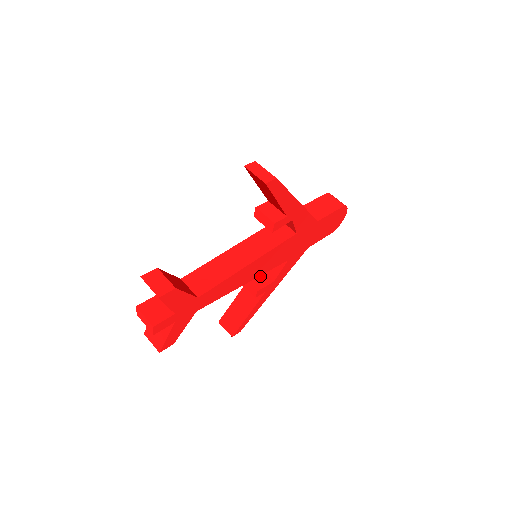
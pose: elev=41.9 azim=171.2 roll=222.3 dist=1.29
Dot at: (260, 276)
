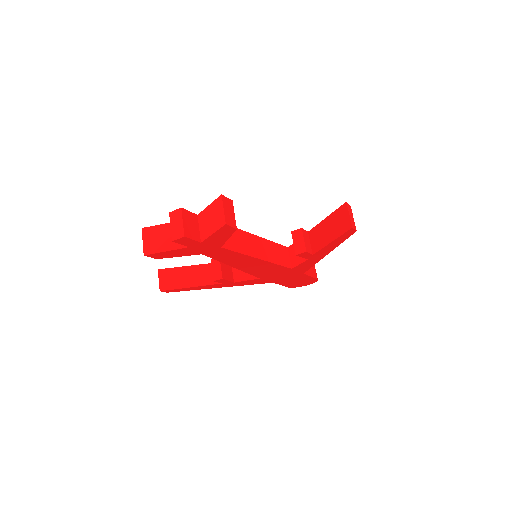
Dot at: (229, 269)
